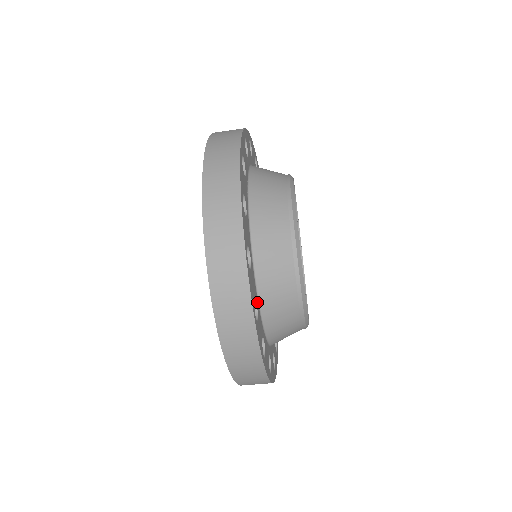
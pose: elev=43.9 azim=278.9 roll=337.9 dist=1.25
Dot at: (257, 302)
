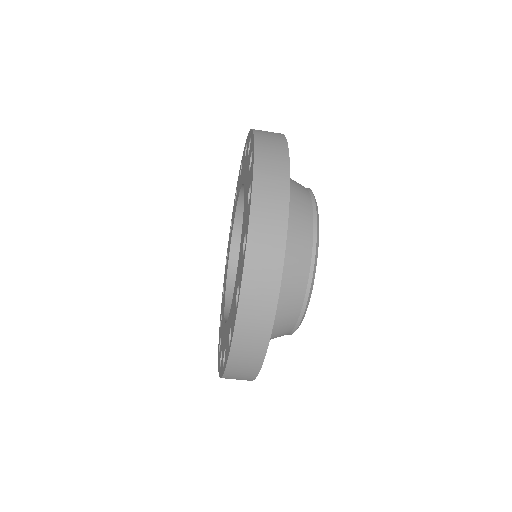
Dot at: occluded
